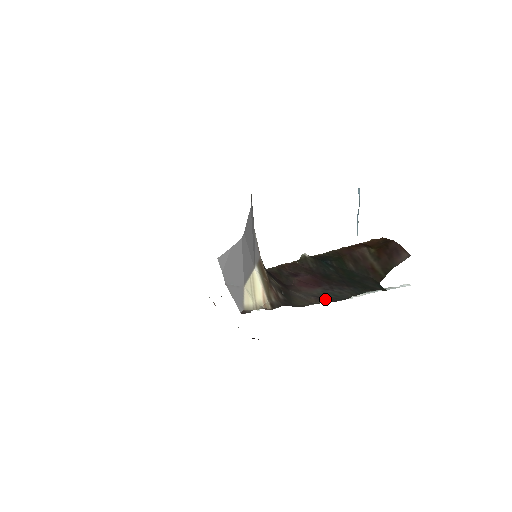
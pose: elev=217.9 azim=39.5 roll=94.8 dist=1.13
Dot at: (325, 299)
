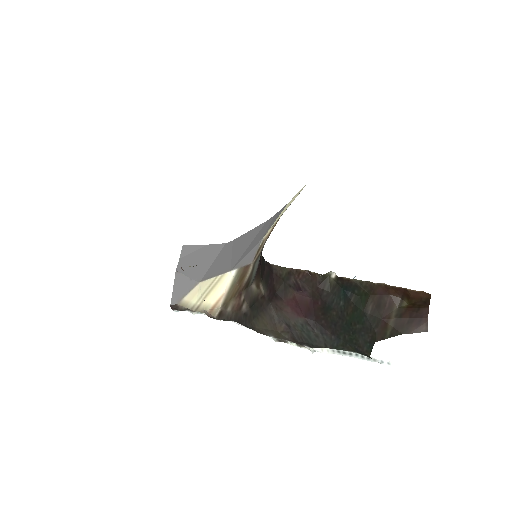
Dot at: (294, 334)
